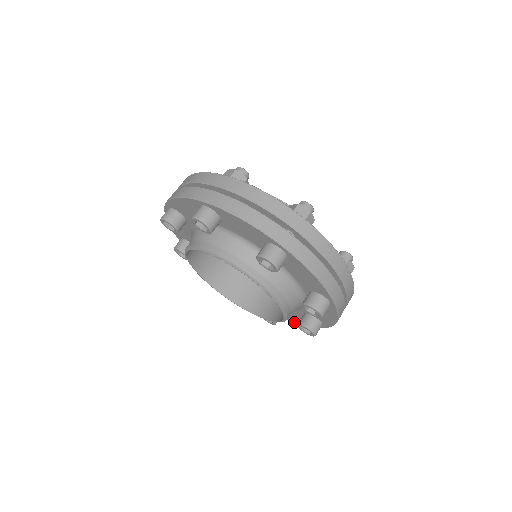
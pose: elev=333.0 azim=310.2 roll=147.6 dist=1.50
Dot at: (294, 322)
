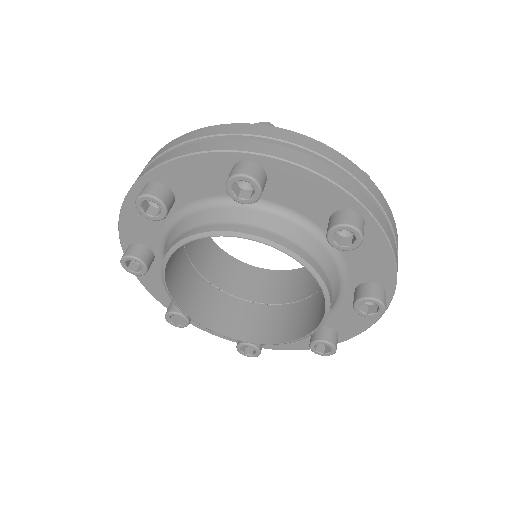
Dot at: (358, 334)
